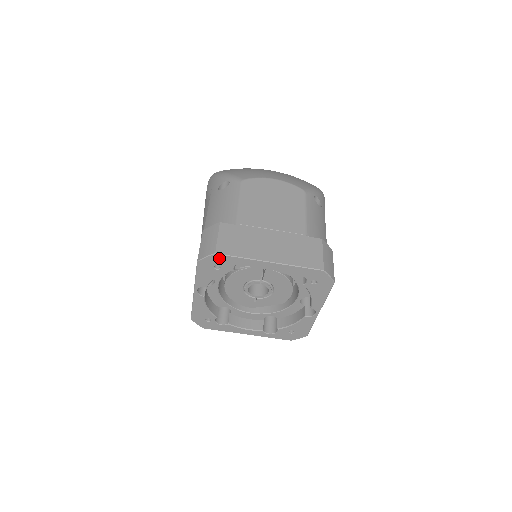
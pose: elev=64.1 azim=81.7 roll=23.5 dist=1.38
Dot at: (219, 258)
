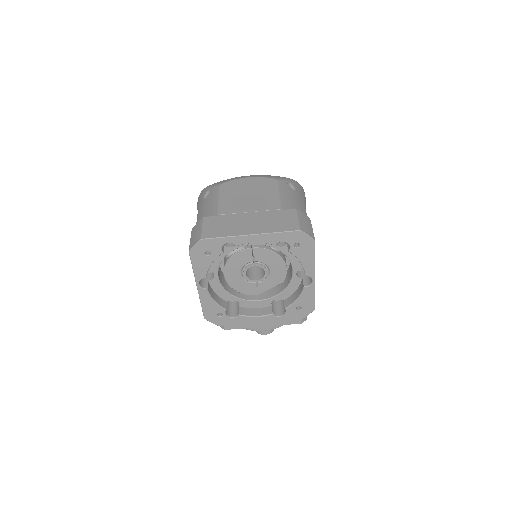
Dot at: (206, 243)
